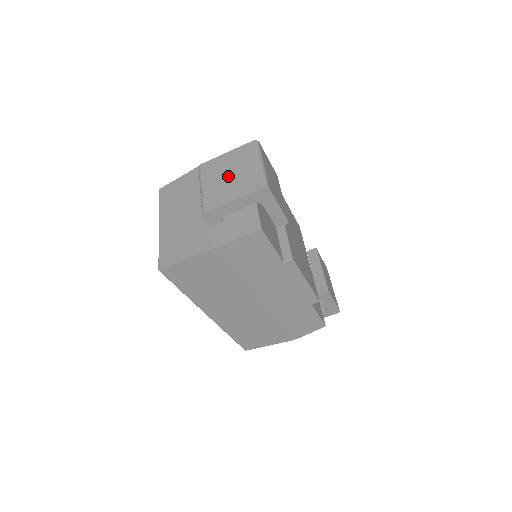
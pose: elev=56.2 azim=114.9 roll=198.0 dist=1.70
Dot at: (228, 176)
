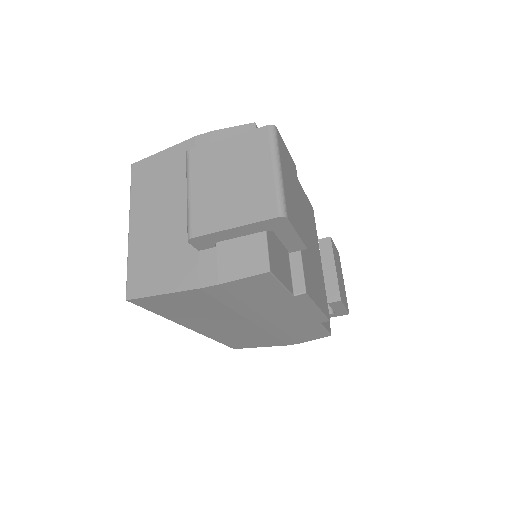
Dot at: (228, 181)
